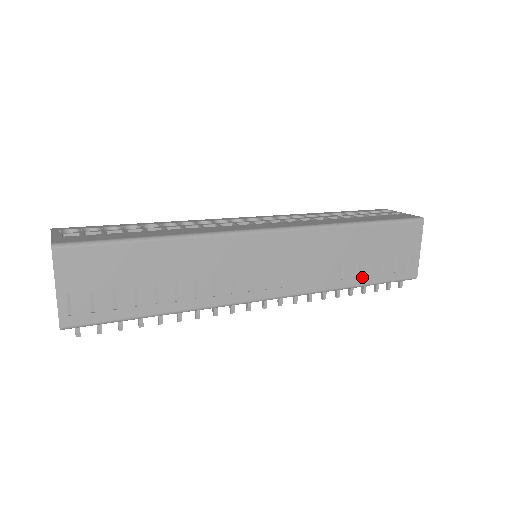
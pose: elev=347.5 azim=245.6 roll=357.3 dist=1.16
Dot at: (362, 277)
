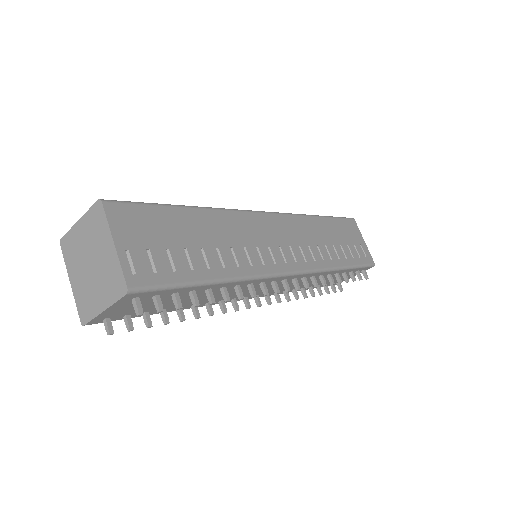
Dot at: (343, 259)
